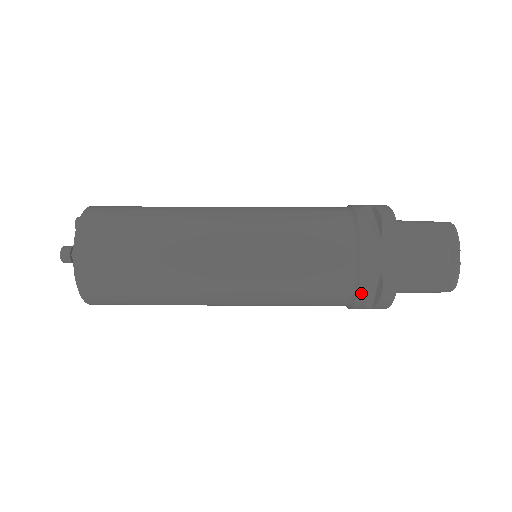
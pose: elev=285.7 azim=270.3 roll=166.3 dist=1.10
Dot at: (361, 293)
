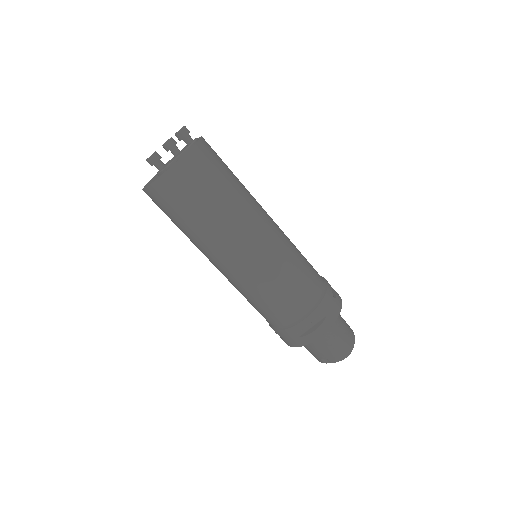
Dot at: occluded
